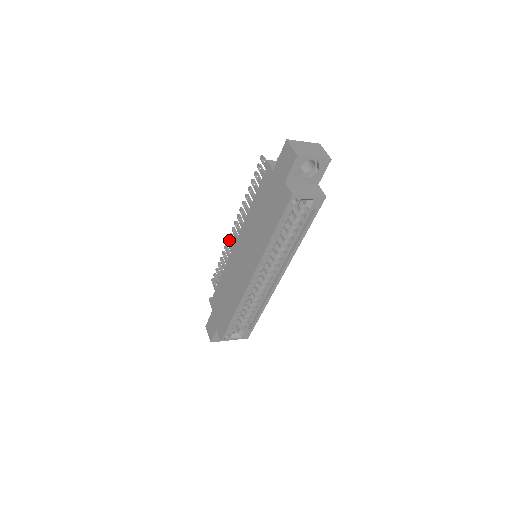
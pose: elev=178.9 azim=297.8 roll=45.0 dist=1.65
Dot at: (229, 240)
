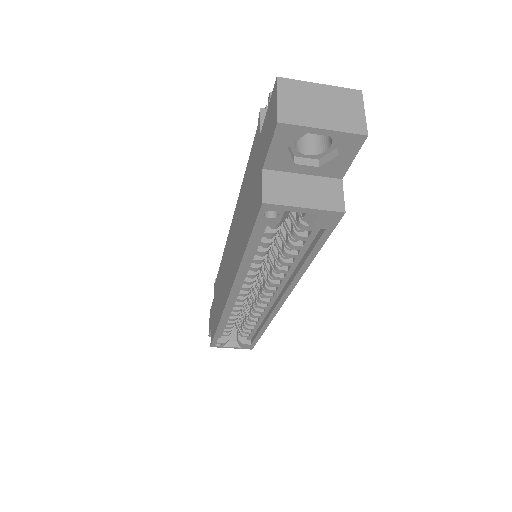
Dot at: occluded
